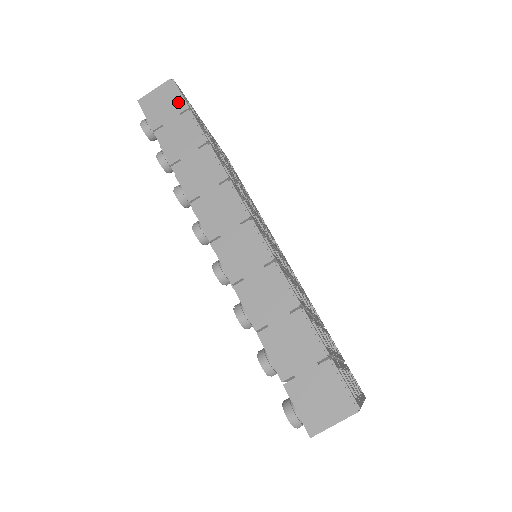
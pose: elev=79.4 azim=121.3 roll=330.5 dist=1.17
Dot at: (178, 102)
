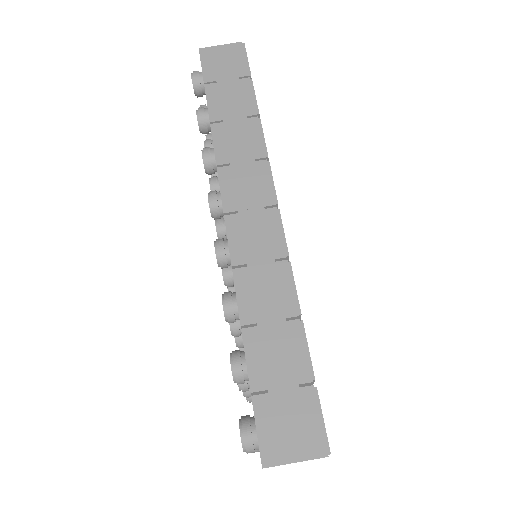
Dot at: (241, 66)
